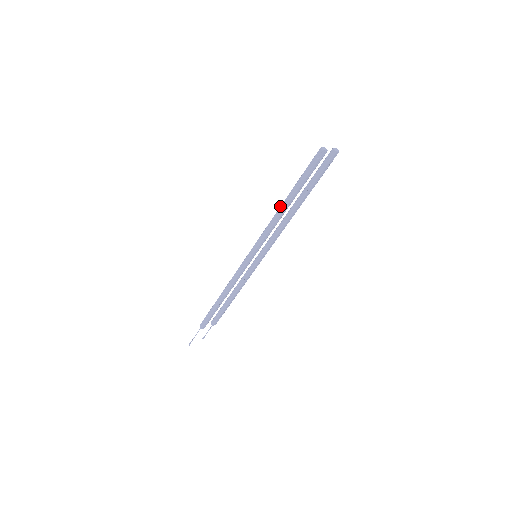
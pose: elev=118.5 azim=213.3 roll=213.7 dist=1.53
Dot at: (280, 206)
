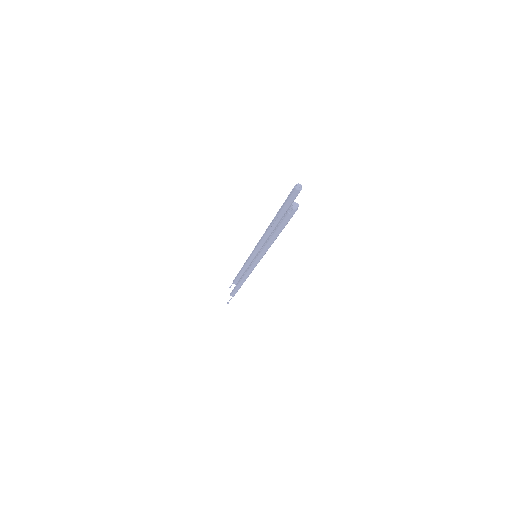
Dot at: (268, 241)
